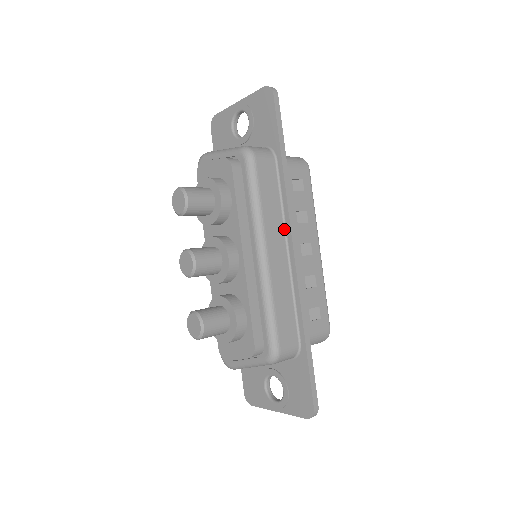
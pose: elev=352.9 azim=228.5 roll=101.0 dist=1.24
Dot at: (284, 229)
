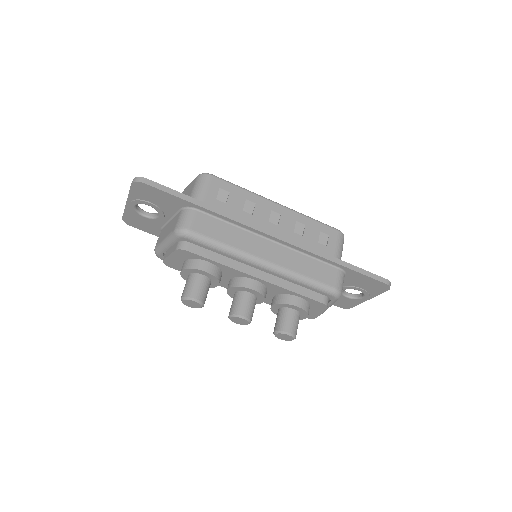
Dot at: (254, 234)
